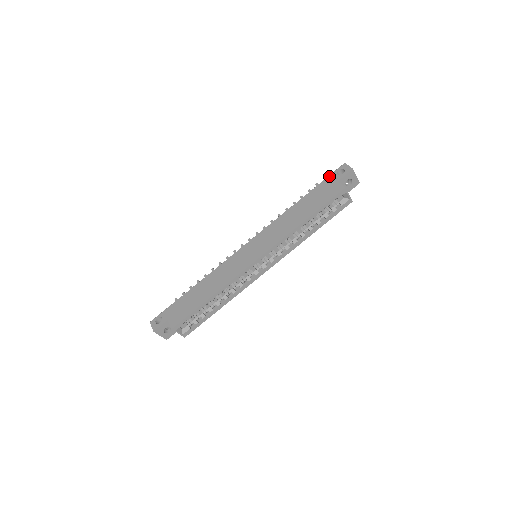
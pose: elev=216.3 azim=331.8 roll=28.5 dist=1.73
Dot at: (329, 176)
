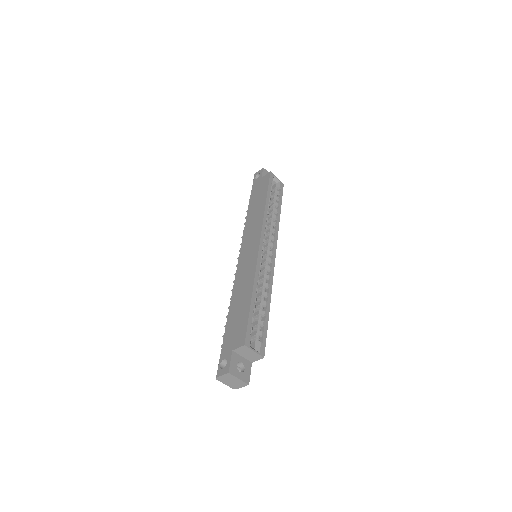
Dot at: (253, 185)
